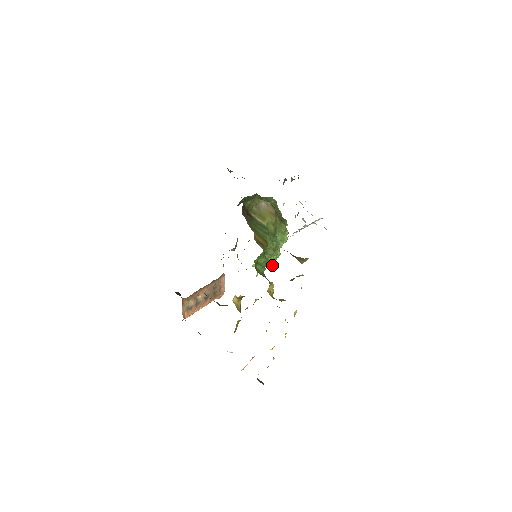
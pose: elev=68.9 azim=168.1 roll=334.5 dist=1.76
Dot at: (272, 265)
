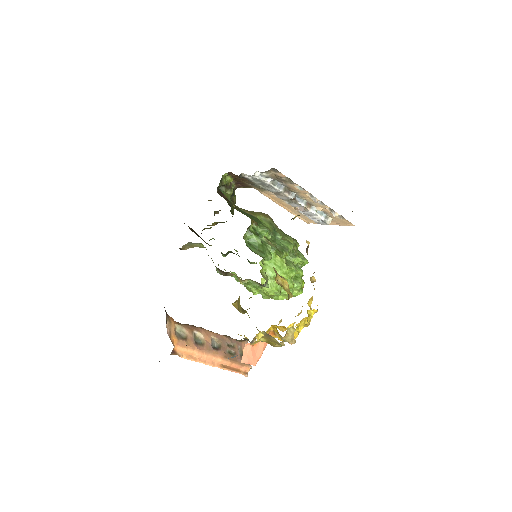
Dot at: (285, 275)
